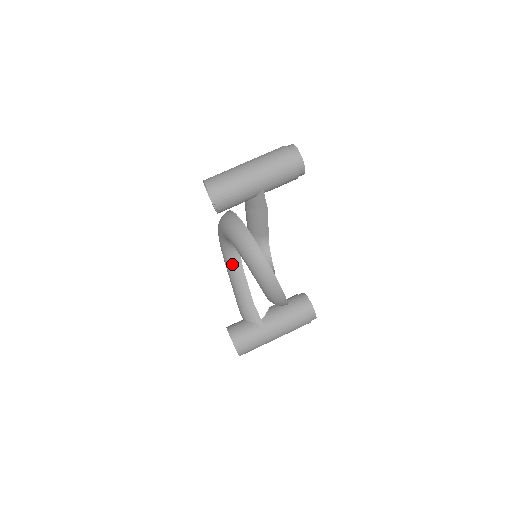
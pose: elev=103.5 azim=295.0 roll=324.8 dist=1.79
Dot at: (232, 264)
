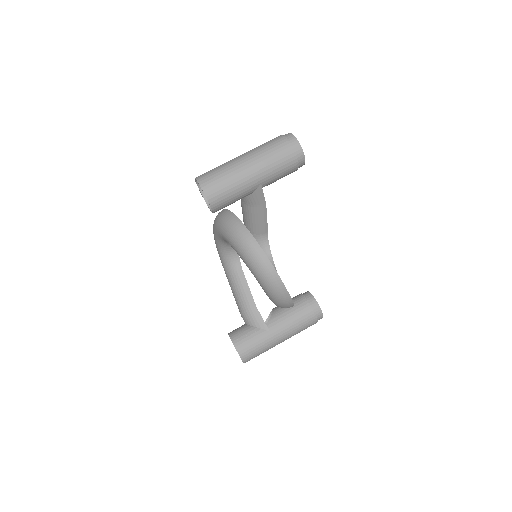
Dot at: (230, 266)
